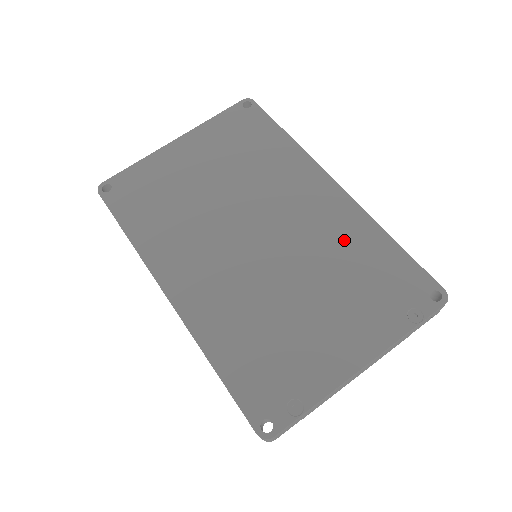
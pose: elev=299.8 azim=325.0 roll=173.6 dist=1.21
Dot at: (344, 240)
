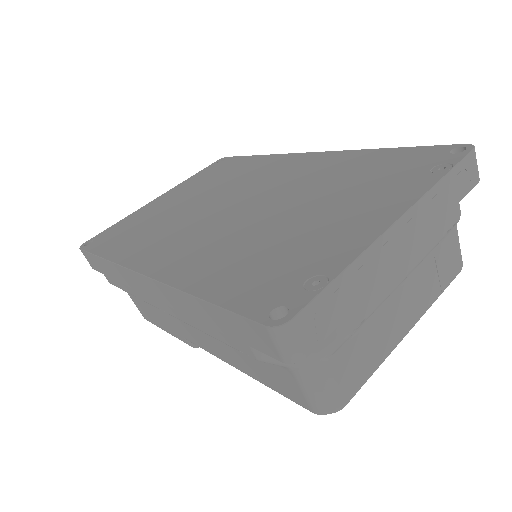
Dot at: (334, 169)
